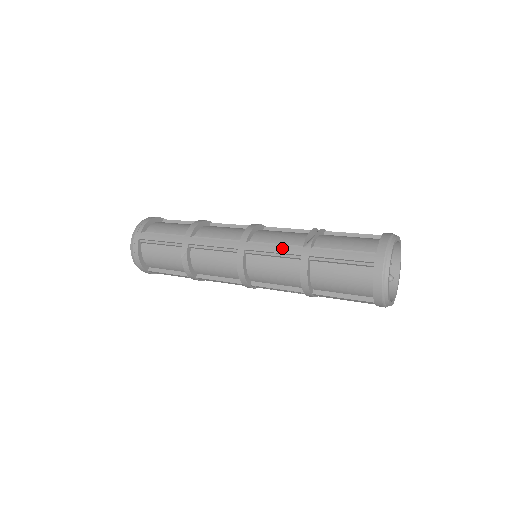
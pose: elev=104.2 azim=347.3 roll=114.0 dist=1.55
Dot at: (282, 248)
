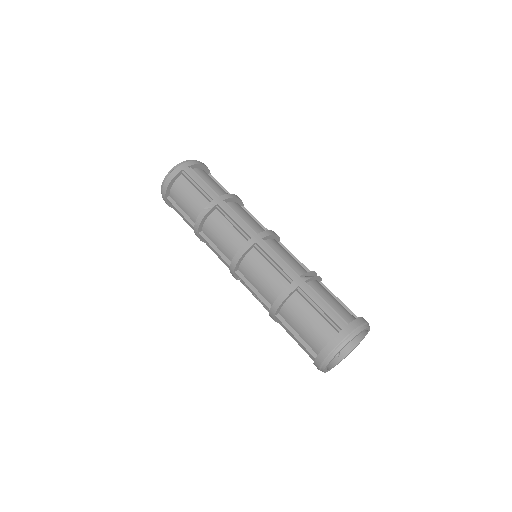
Dot at: (284, 264)
